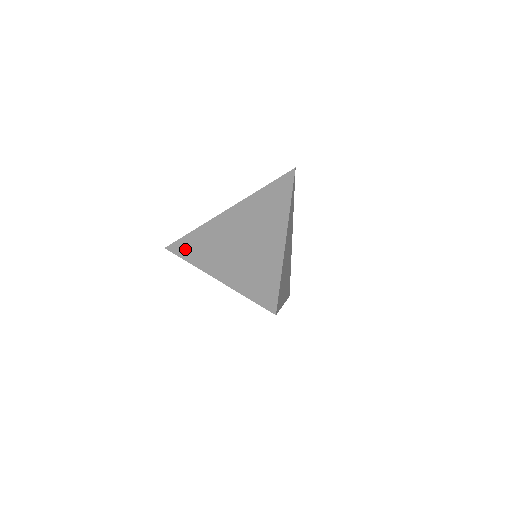
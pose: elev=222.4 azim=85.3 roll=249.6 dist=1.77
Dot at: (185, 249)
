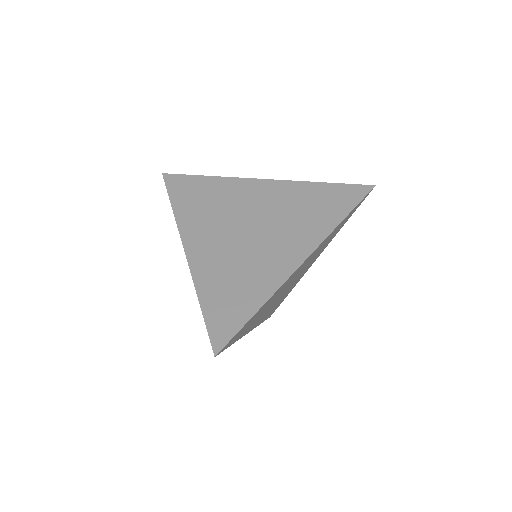
Dot at: occluded
